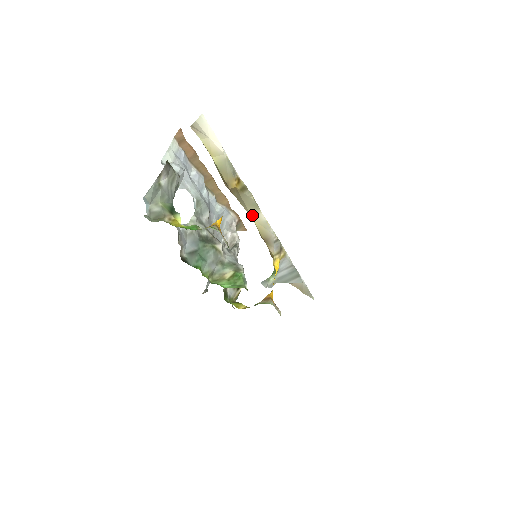
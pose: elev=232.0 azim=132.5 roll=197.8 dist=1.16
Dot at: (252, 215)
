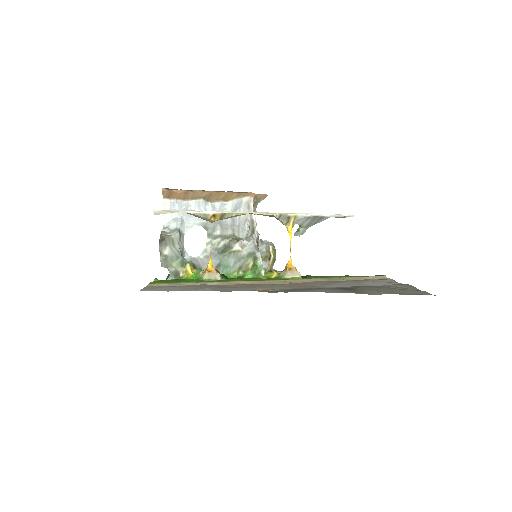
Dot at: occluded
